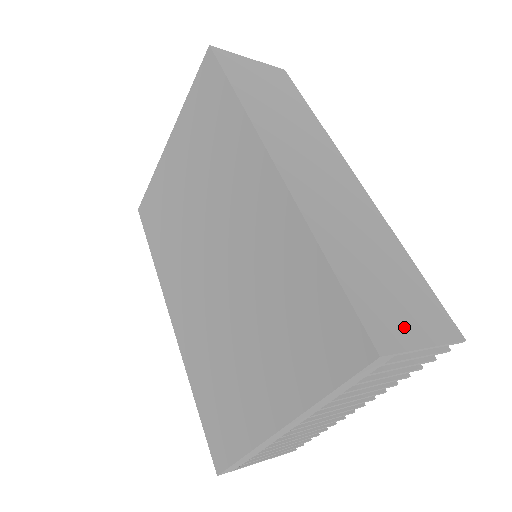
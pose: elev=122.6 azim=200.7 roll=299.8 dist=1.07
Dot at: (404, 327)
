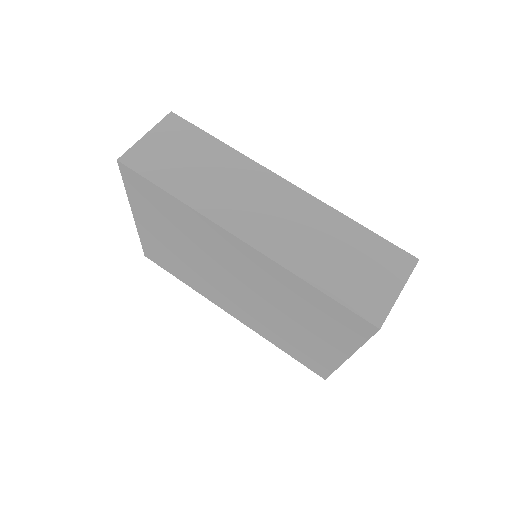
Dot at: (382, 292)
